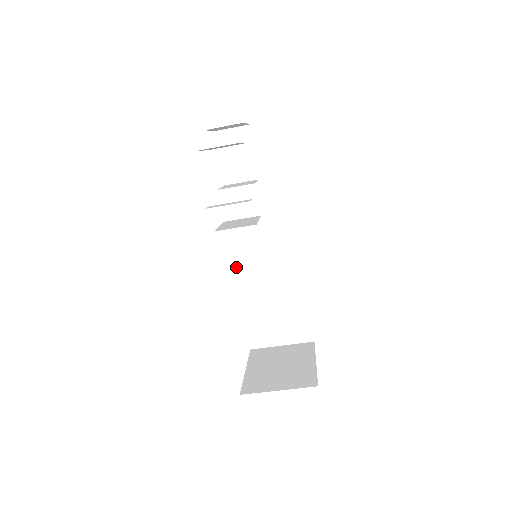
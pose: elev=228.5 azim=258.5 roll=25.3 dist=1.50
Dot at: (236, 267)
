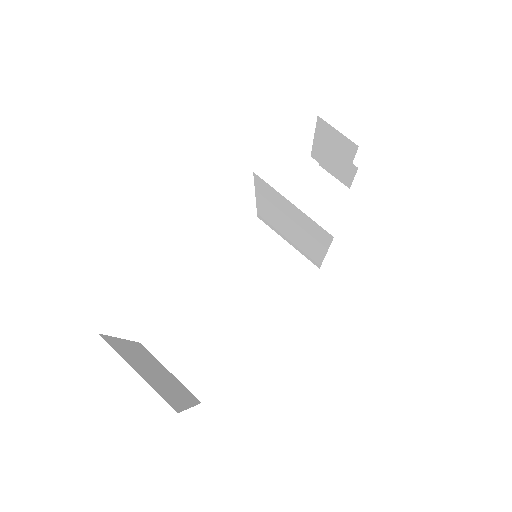
Dot at: (220, 260)
